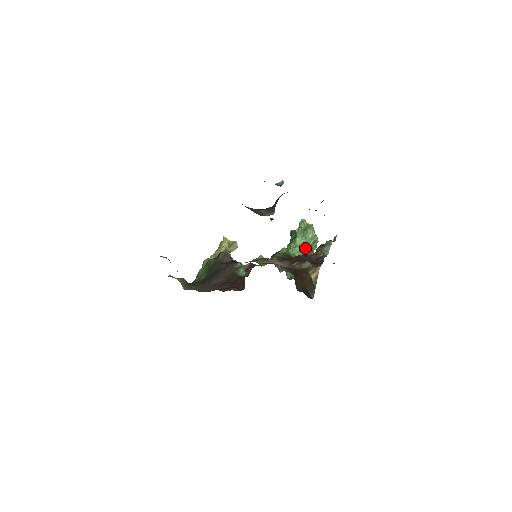
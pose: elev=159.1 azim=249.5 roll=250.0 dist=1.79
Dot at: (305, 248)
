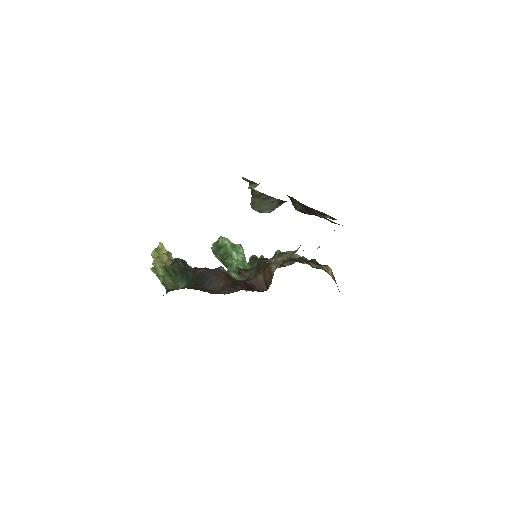
Dot at: (246, 262)
